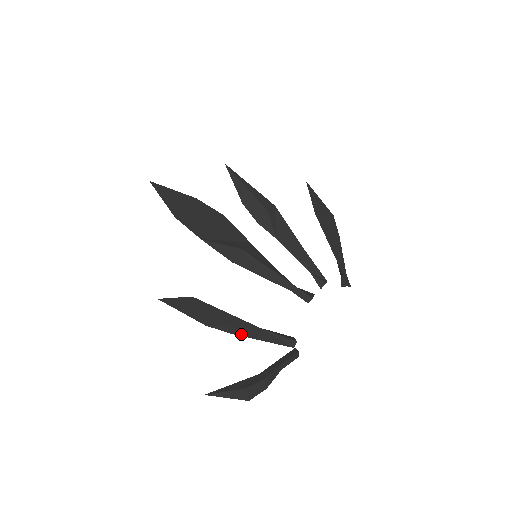
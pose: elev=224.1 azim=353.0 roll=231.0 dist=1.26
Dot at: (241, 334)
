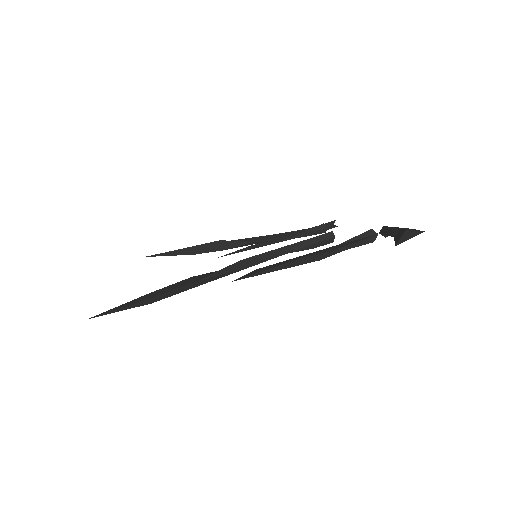
Dot at: (335, 249)
